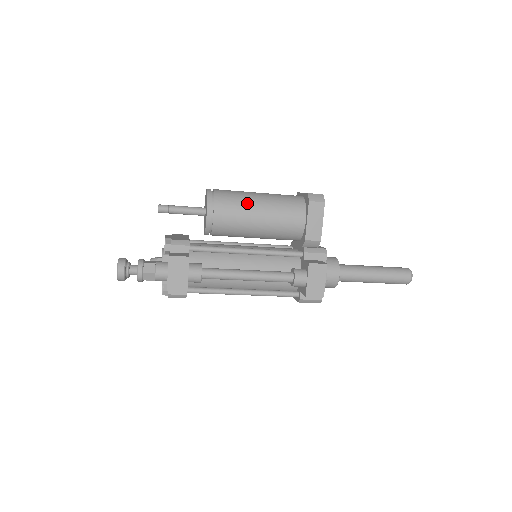
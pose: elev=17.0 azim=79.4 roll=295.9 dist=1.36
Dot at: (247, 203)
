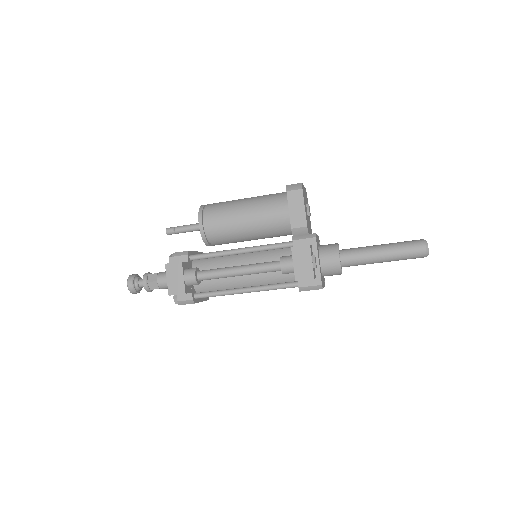
Dot at: (233, 207)
